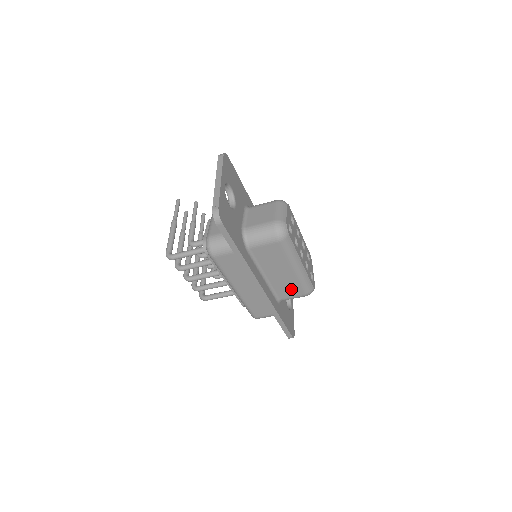
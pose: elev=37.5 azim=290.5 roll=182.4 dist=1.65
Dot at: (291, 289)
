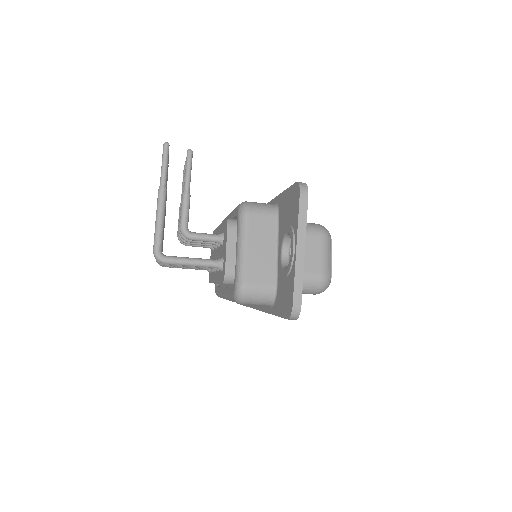
Dot at: occluded
